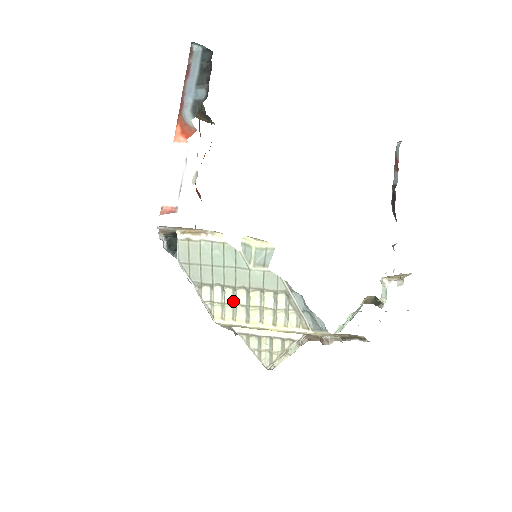
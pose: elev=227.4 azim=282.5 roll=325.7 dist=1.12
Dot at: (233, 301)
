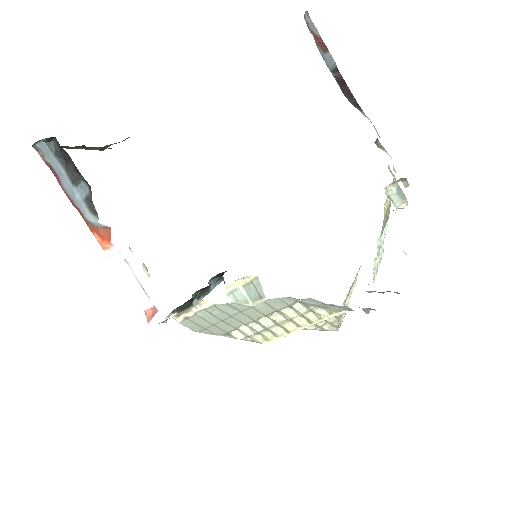
Dot at: (263, 328)
